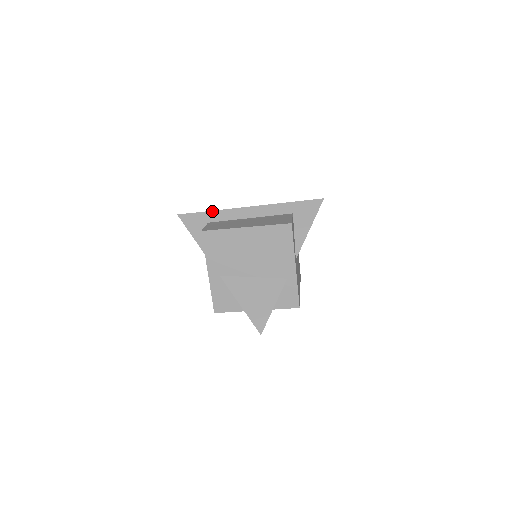
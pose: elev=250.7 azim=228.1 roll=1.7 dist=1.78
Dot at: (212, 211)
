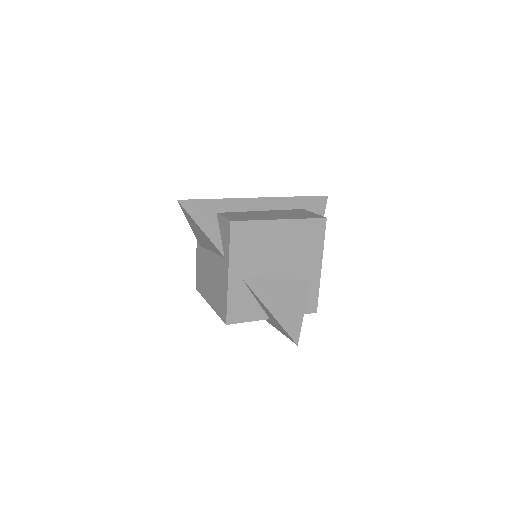
Dot at: (219, 199)
